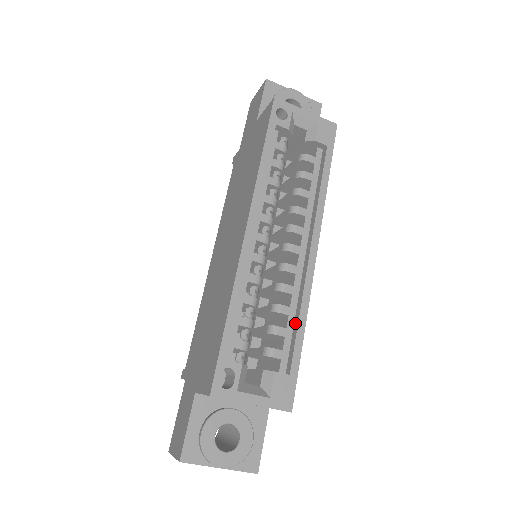
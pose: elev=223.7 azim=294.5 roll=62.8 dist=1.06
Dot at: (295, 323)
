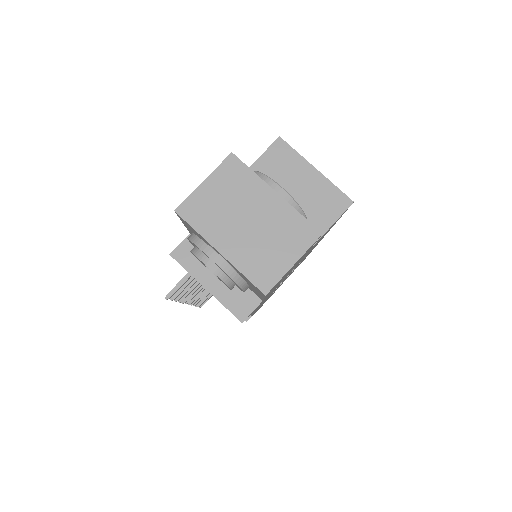
Dot at: occluded
